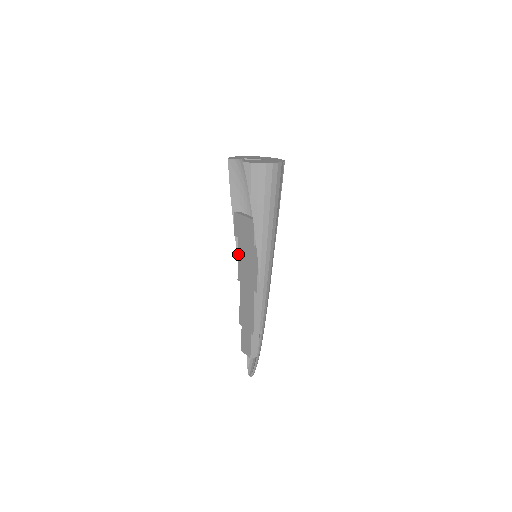
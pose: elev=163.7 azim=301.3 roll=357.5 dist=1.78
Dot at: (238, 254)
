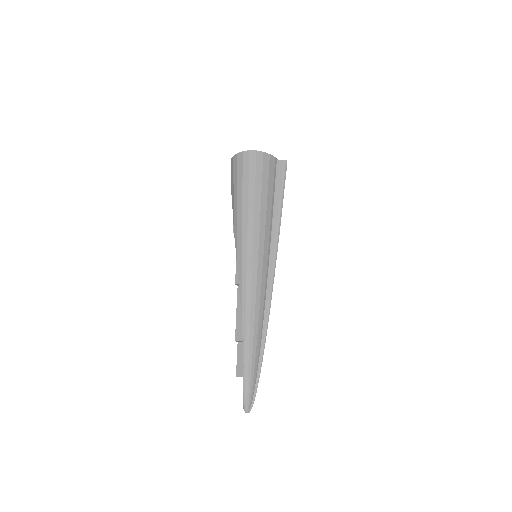
Dot at: occluded
